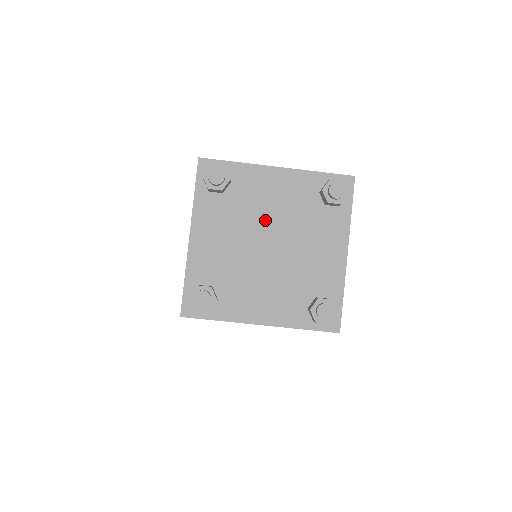
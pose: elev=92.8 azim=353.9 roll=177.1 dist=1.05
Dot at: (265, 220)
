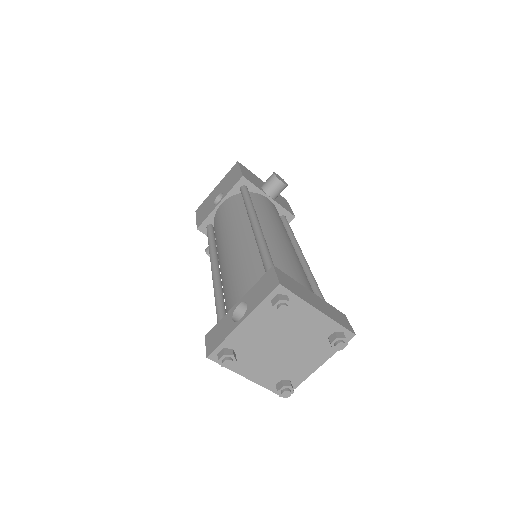
Dot at: (267, 342)
